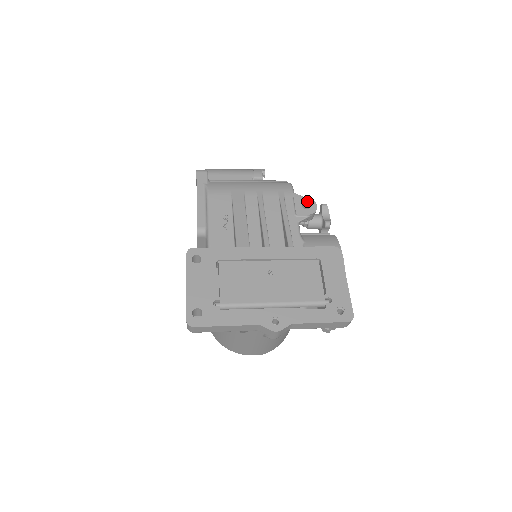
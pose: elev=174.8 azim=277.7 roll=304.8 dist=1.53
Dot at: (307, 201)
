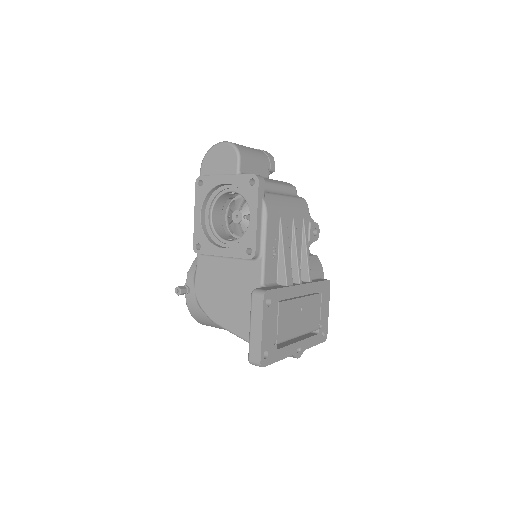
Dot at: (316, 227)
